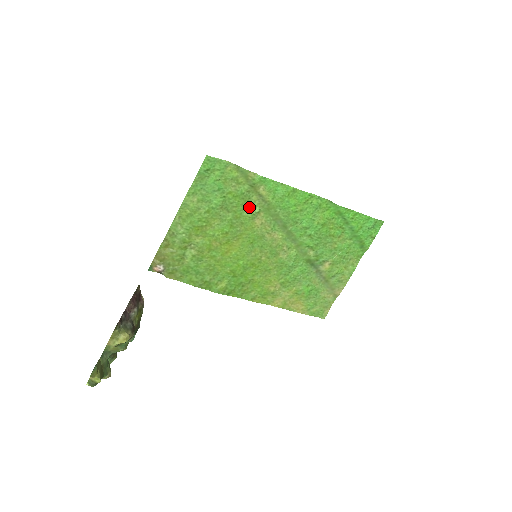
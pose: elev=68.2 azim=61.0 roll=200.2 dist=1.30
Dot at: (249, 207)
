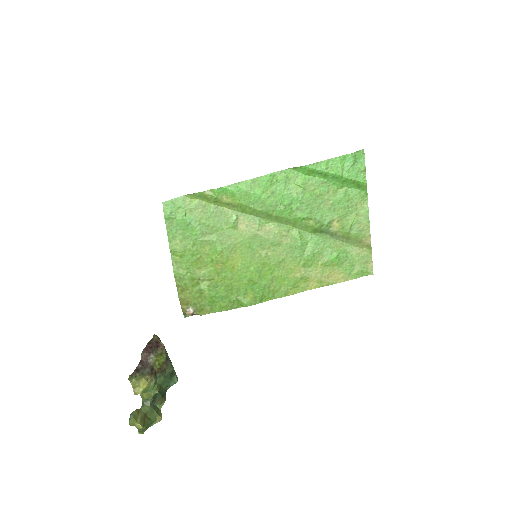
Dot at: (226, 219)
